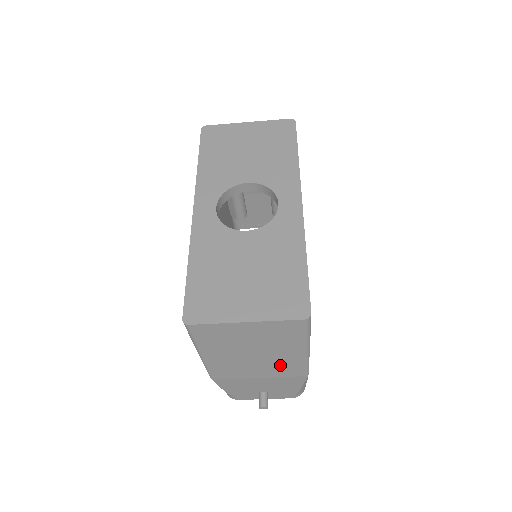
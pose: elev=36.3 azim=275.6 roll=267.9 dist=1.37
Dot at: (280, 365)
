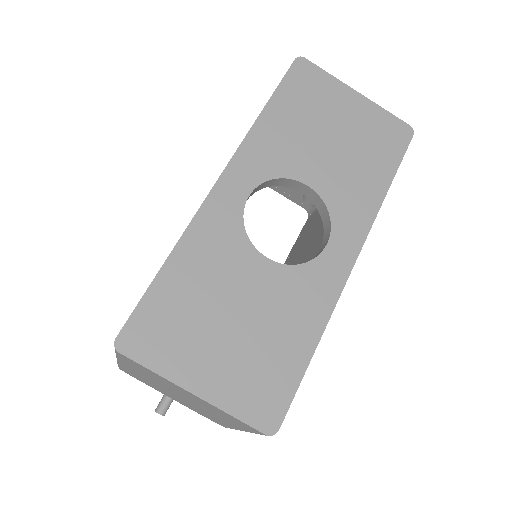
Dot at: (204, 412)
